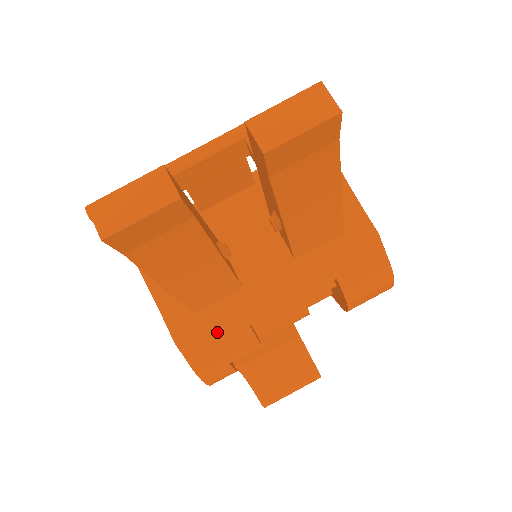
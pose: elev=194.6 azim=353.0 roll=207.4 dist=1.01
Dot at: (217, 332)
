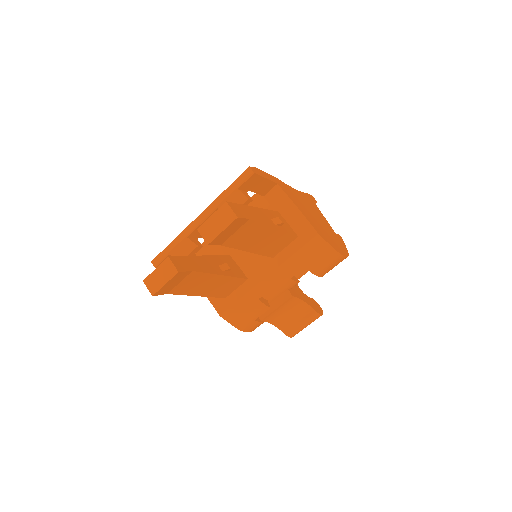
Dot at: (241, 306)
